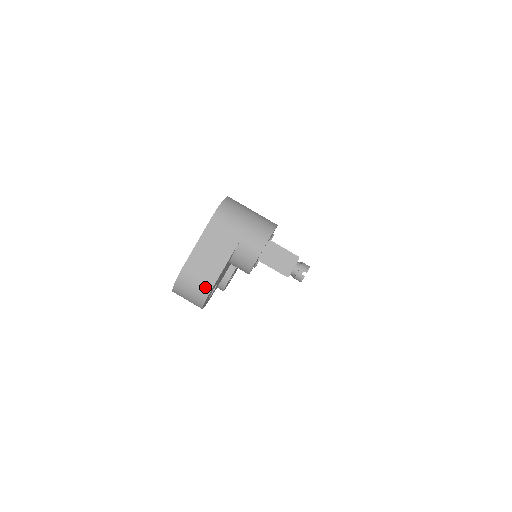
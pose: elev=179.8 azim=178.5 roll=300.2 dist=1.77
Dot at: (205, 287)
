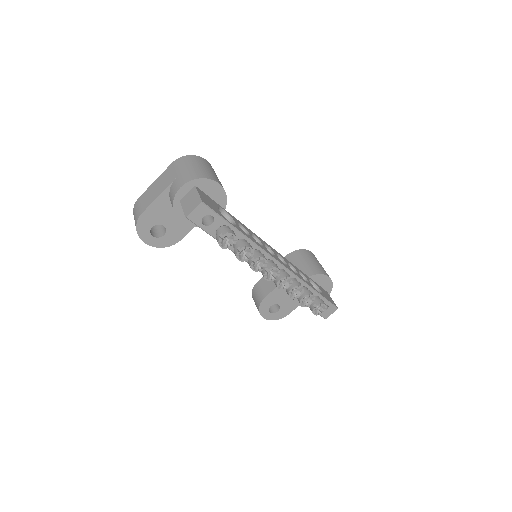
Dot at: (139, 213)
